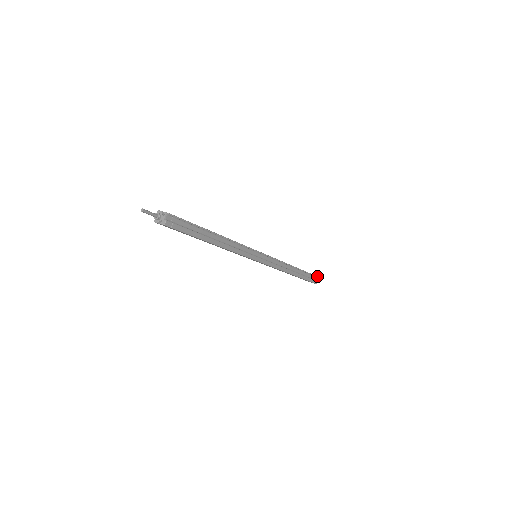
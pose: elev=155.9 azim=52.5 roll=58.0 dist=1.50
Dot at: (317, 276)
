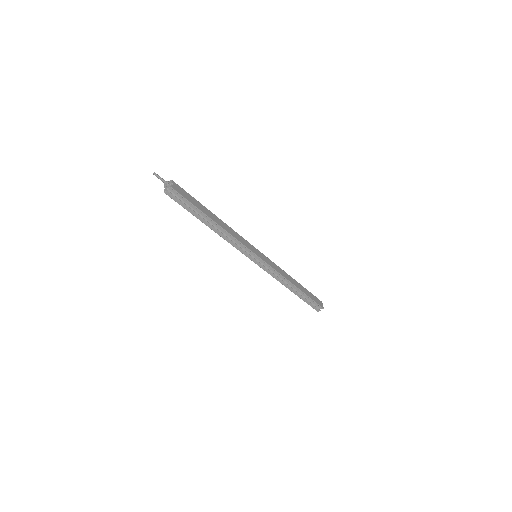
Dot at: (322, 307)
